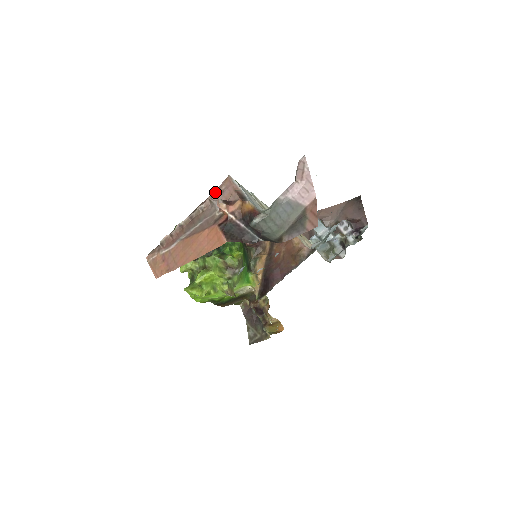
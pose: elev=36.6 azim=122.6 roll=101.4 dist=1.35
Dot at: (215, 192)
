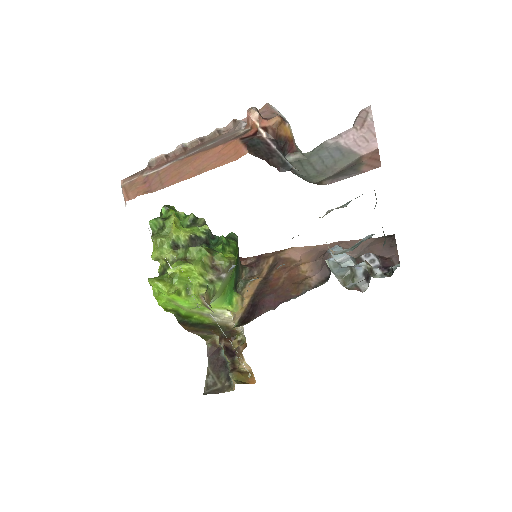
Dot at: occluded
